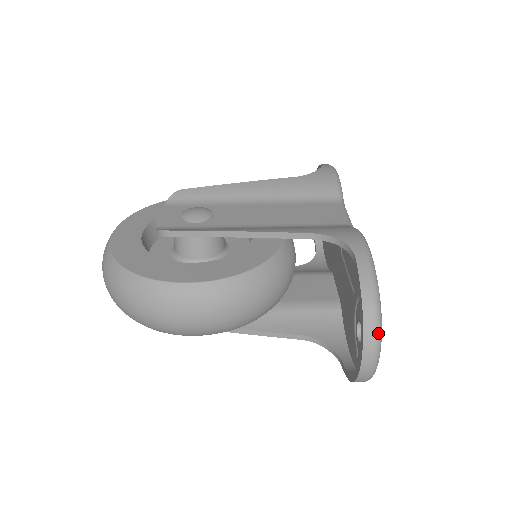
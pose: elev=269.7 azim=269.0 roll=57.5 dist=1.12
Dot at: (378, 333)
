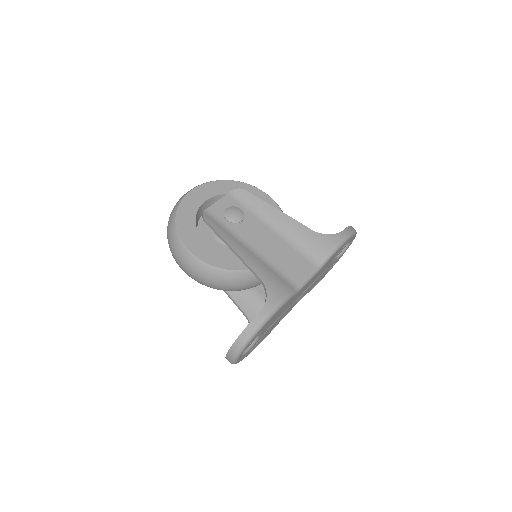
Dot at: (238, 351)
